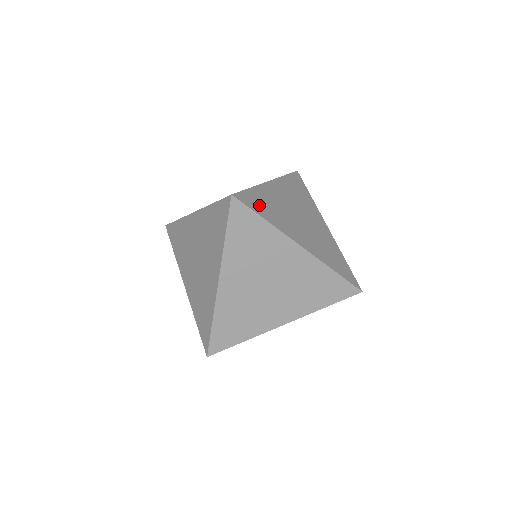
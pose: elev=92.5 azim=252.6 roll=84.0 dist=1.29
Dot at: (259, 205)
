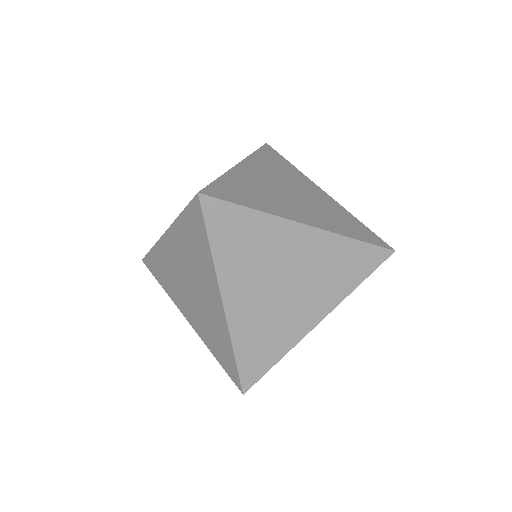
Dot at: (236, 194)
